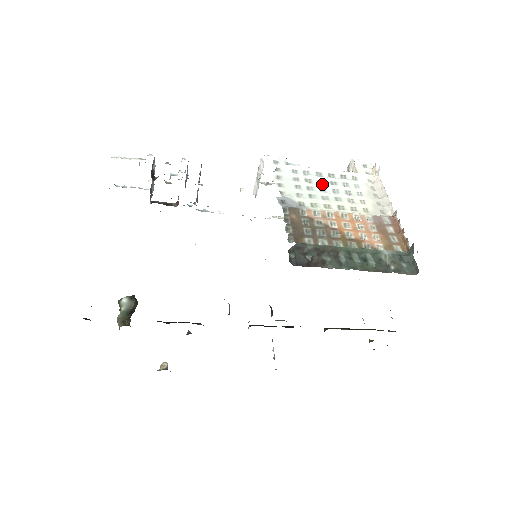
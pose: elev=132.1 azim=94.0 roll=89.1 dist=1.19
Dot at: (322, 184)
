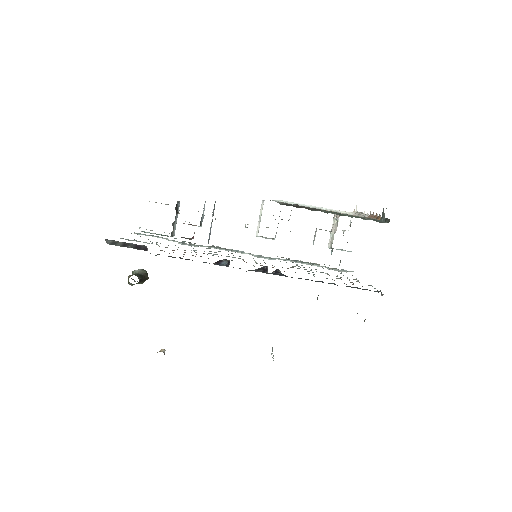
Dot at: occluded
